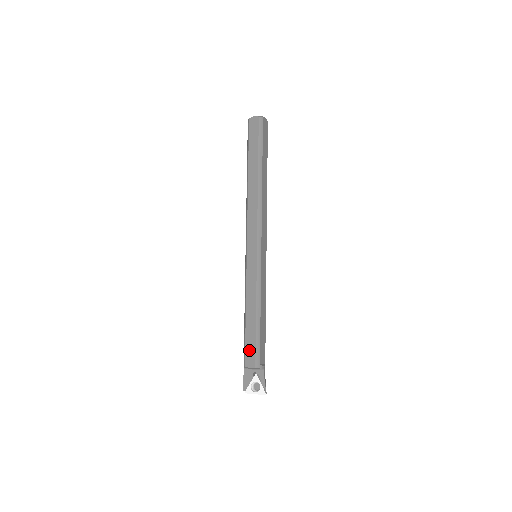
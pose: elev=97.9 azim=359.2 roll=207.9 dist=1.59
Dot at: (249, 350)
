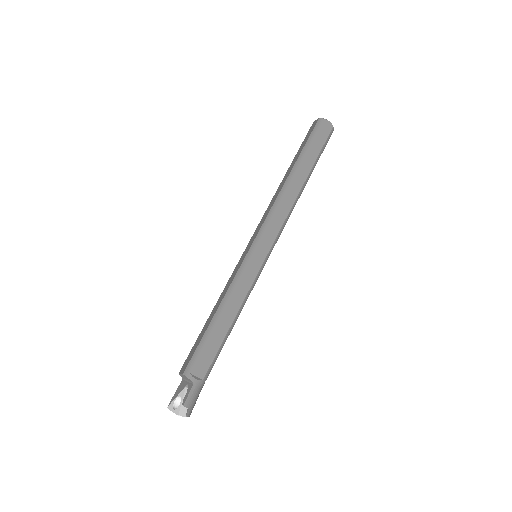
Dot at: (191, 353)
